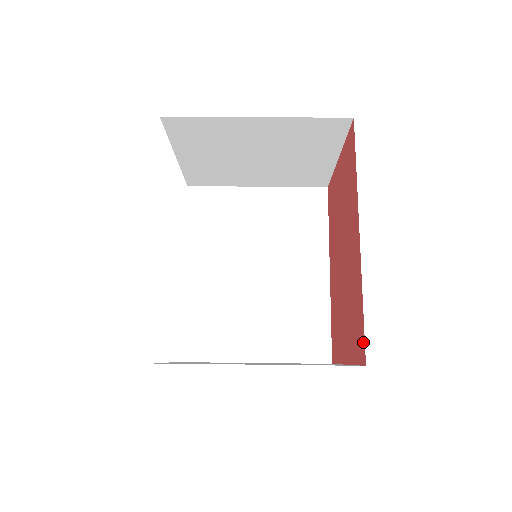
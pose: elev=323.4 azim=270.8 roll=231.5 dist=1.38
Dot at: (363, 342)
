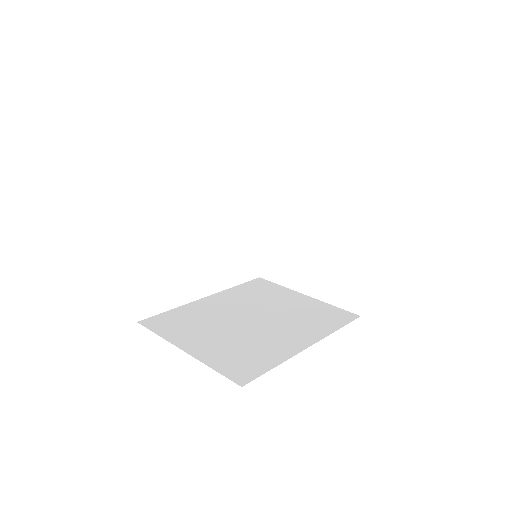
Dot at: occluded
